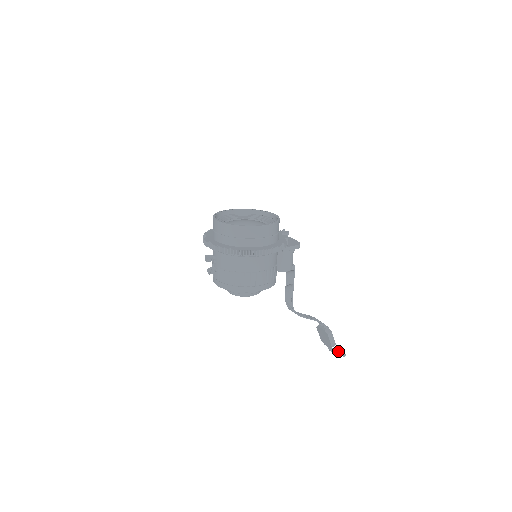
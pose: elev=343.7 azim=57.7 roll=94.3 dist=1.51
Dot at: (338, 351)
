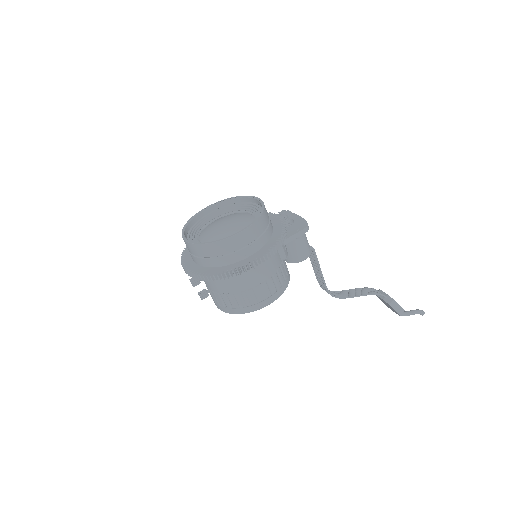
Dot at: (412, 313)
